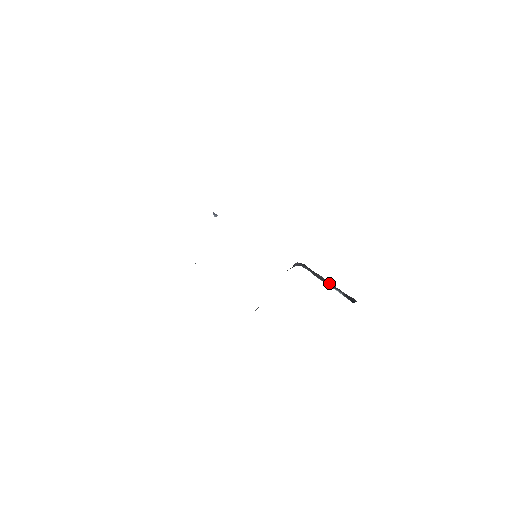
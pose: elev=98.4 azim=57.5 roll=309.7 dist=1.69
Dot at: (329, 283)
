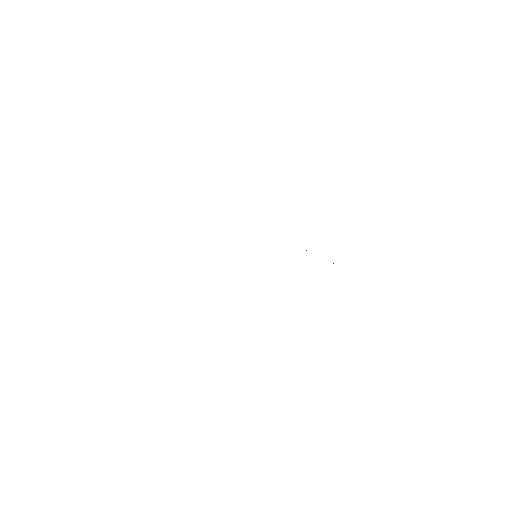
Dot at: occluded
